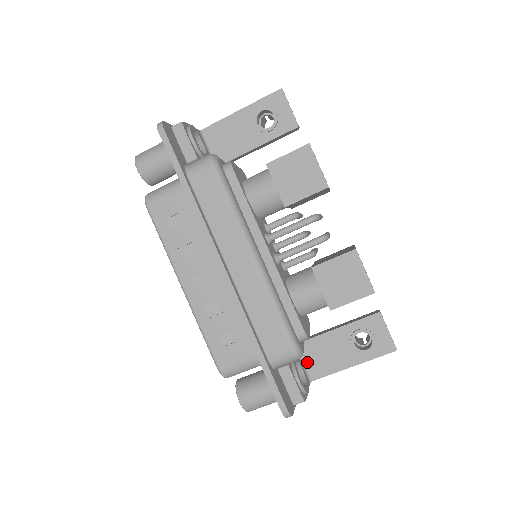
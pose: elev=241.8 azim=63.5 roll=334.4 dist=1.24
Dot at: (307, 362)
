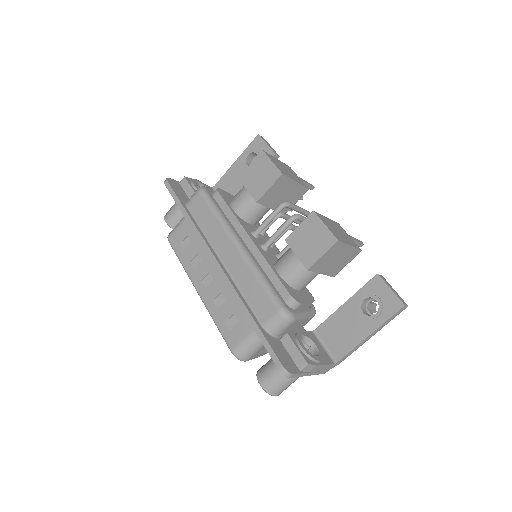
Dot at: (328, 344)
